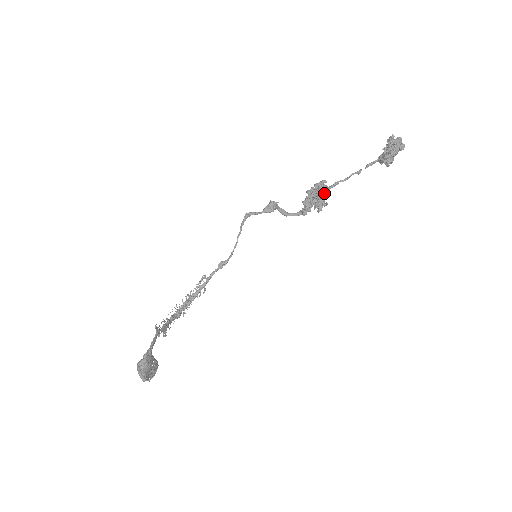
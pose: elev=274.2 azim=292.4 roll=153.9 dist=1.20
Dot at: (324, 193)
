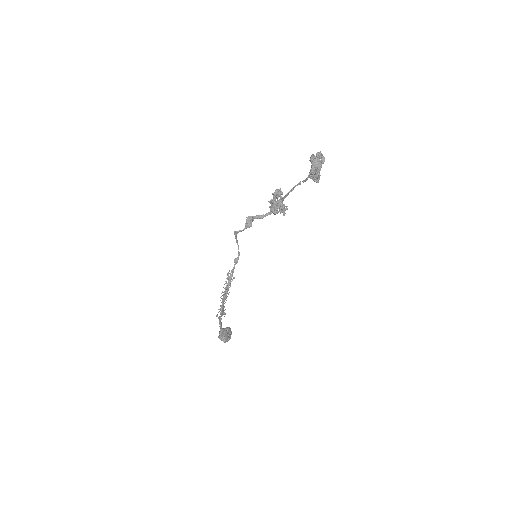
Dot at: (281, 204)
